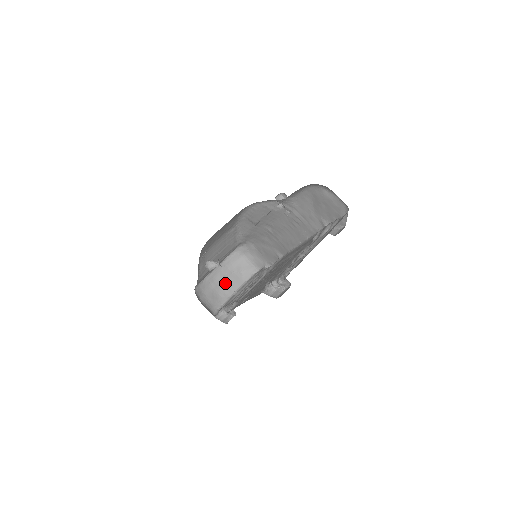
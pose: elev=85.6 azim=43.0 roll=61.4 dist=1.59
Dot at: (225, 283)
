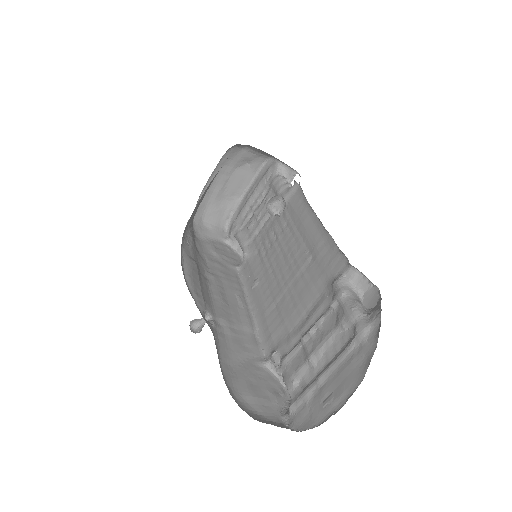
Dot at: (229, 184)
